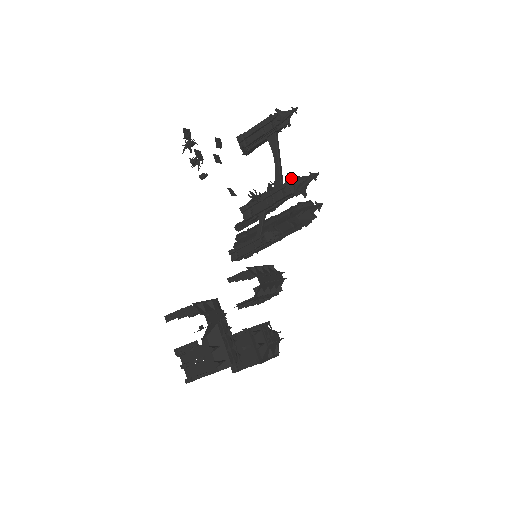
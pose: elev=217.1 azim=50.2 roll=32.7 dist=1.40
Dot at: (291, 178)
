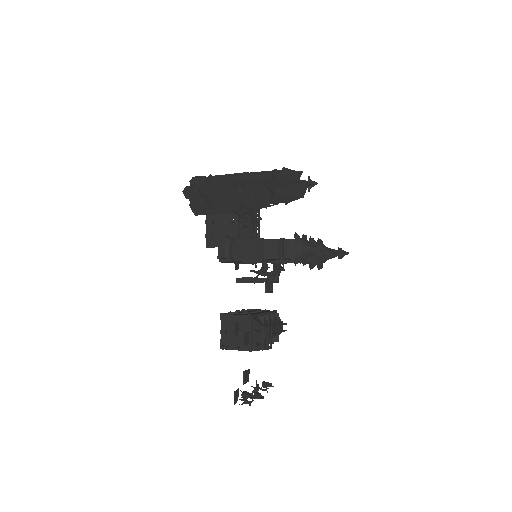
Dot at: (314, 265)
